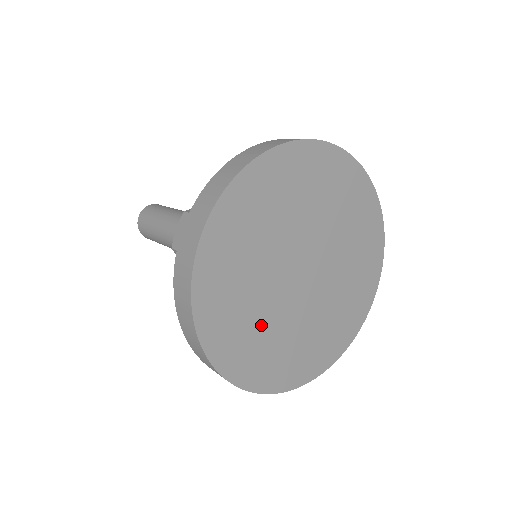
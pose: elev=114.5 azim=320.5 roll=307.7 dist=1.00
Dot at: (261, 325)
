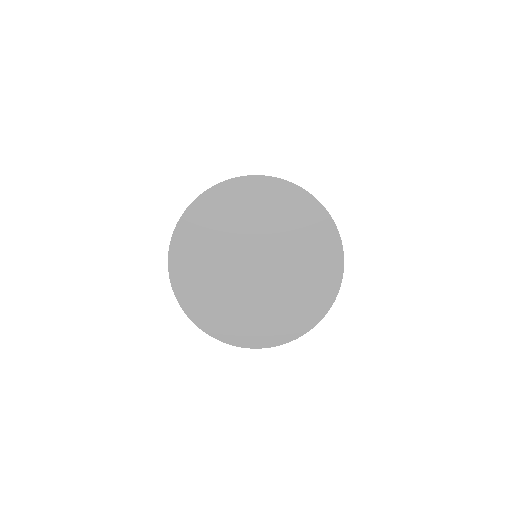
Dot at: (209, 266)
